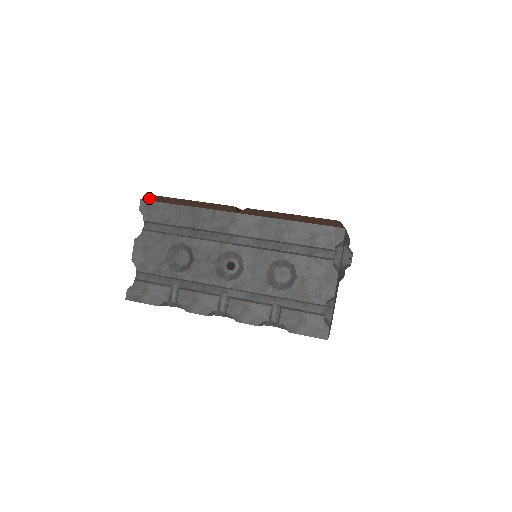
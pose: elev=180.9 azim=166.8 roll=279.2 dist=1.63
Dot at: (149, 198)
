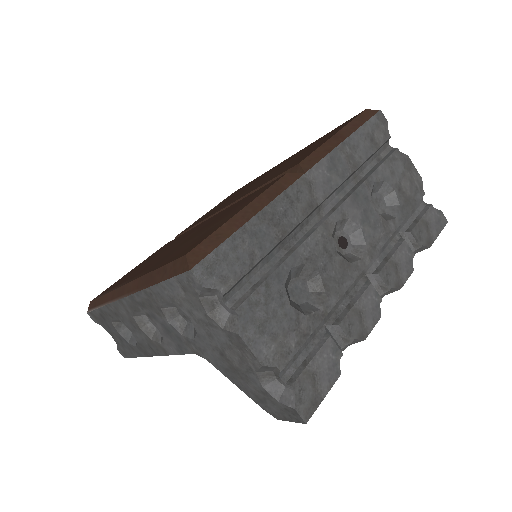
Dot at: (196, 257)
